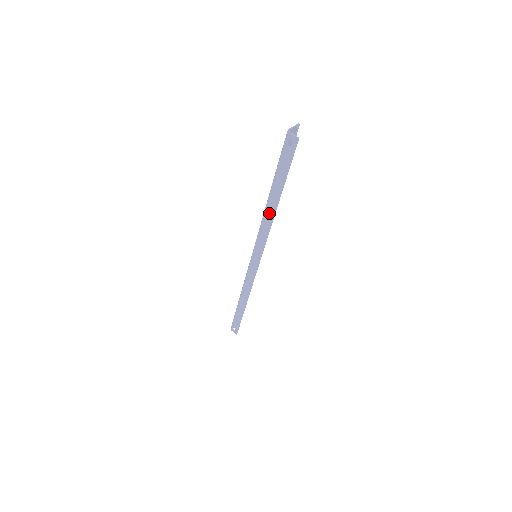
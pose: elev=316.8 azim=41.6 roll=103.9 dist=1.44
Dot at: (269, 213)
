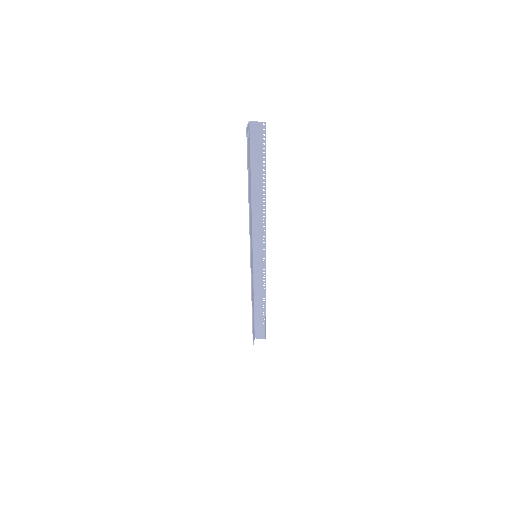
Dot at: (250, 205)
